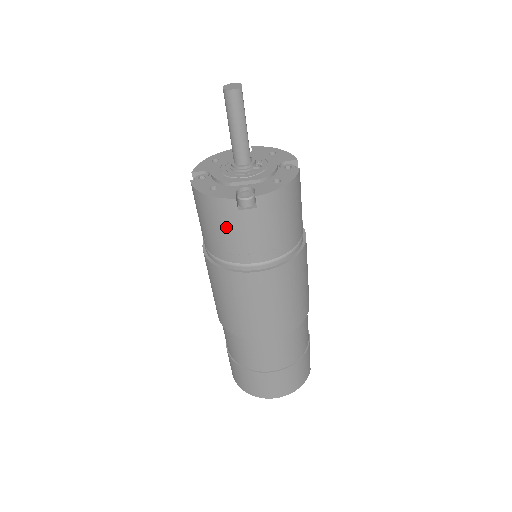
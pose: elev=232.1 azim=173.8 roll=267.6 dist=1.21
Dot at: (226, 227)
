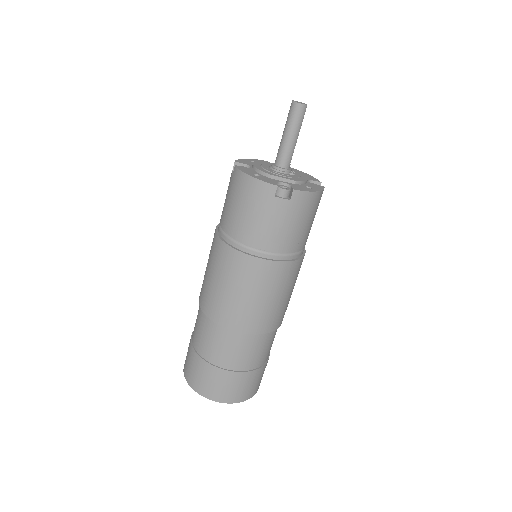
Dot at: (257, 209)
